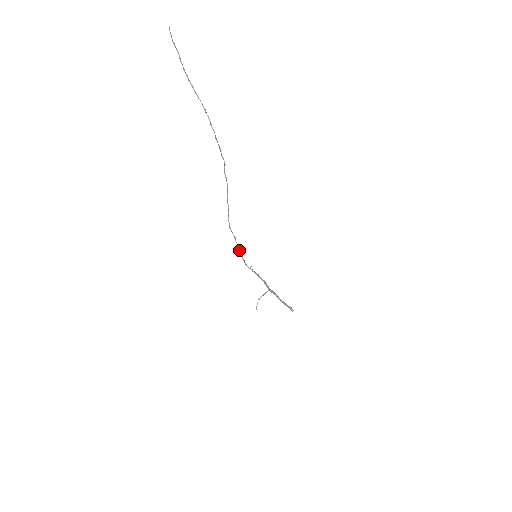
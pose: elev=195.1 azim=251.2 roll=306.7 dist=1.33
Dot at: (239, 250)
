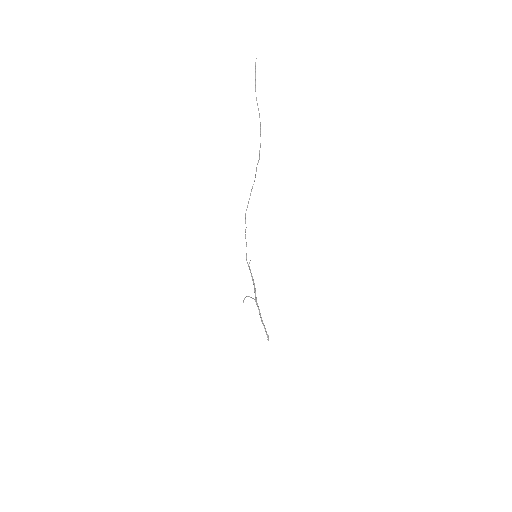
Dot at: occluded
